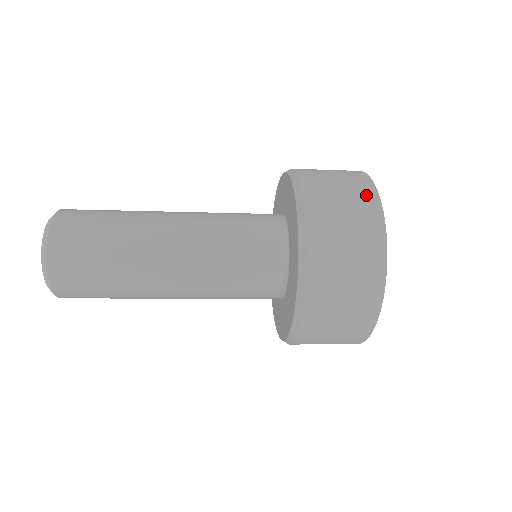
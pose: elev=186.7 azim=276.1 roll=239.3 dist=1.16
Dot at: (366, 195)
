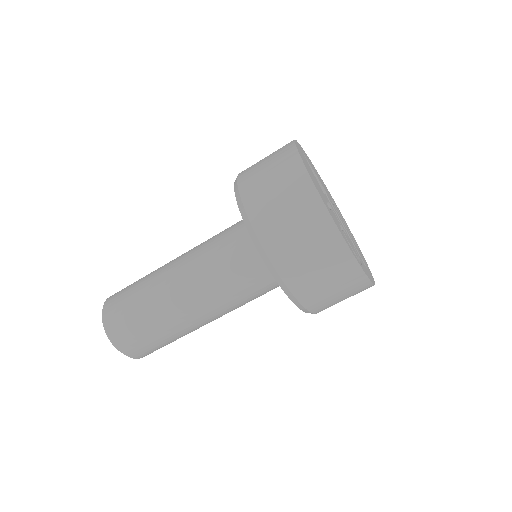
Dot at: occluded
